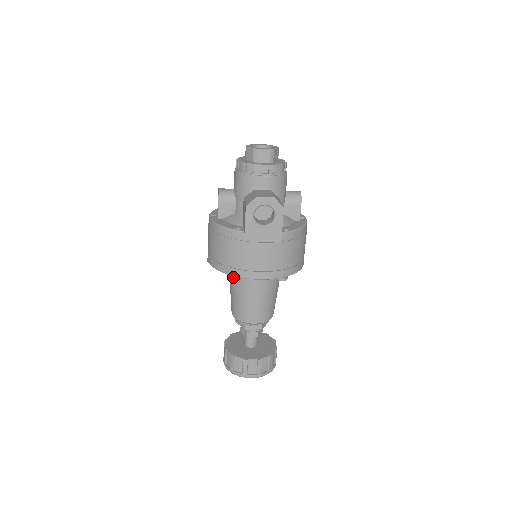
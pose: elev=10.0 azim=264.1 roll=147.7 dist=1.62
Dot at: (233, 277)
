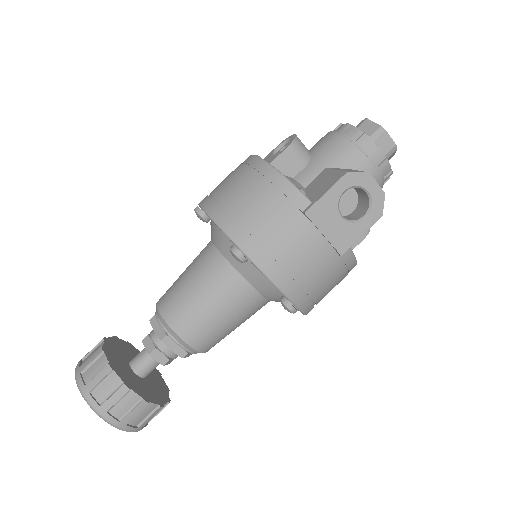
Dot at: (239, 250)
